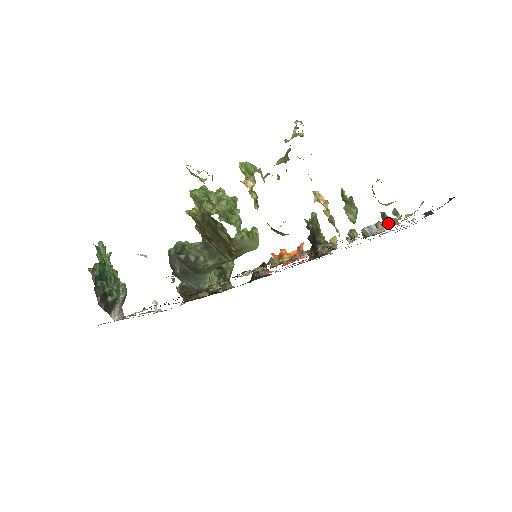
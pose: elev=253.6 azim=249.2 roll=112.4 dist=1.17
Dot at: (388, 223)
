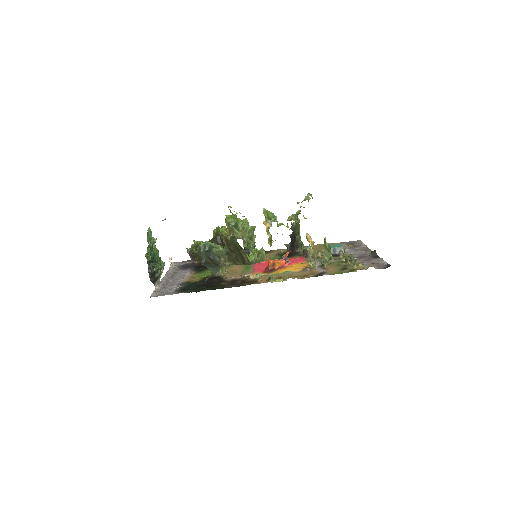
Dot at: occluded
